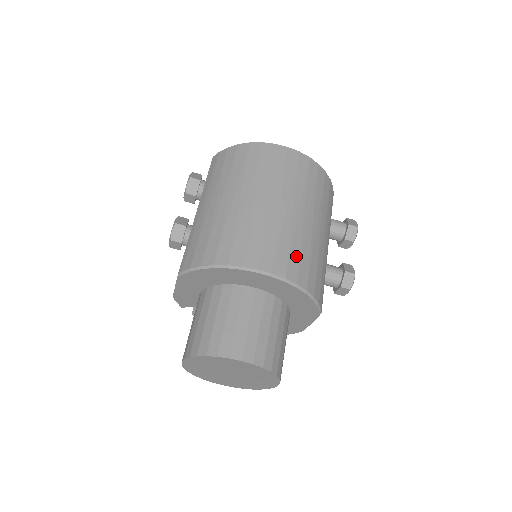
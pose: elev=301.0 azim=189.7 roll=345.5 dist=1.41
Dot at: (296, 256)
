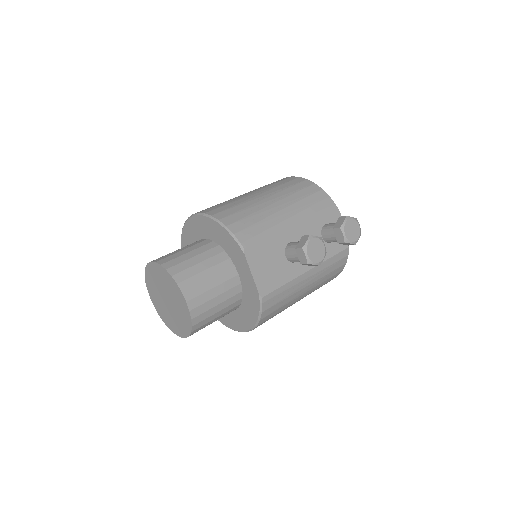
Dot at: (227, 207)
